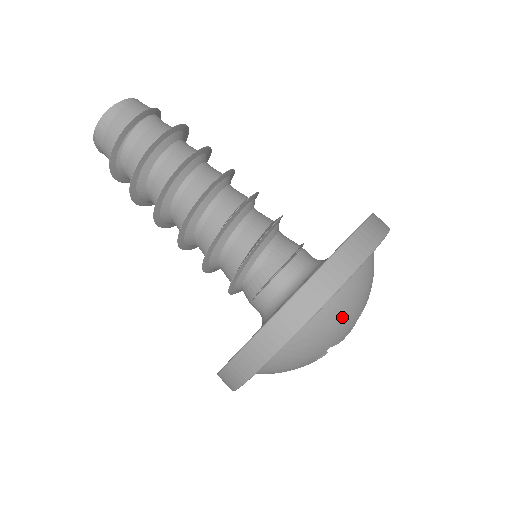
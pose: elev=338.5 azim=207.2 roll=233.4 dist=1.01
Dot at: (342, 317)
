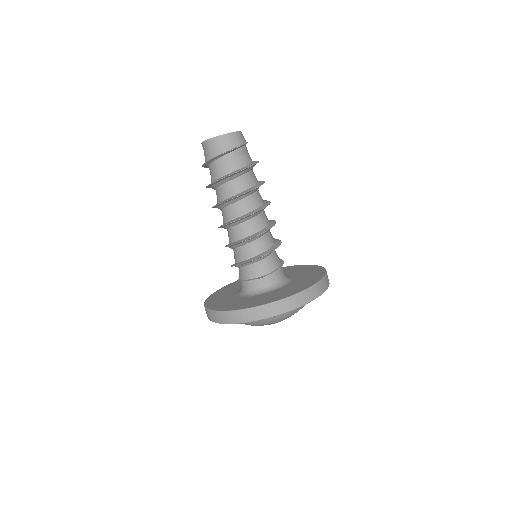
Dot at: (257, 324)
